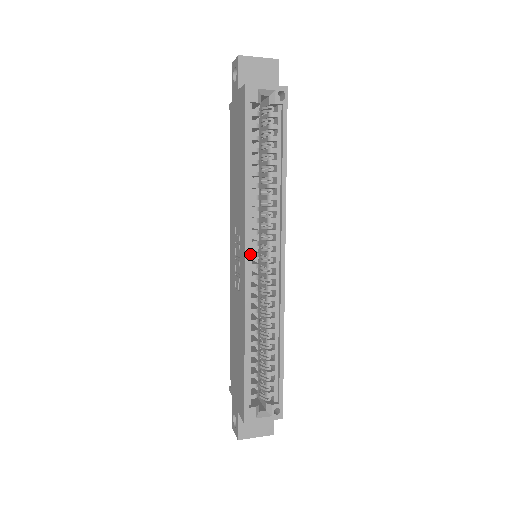
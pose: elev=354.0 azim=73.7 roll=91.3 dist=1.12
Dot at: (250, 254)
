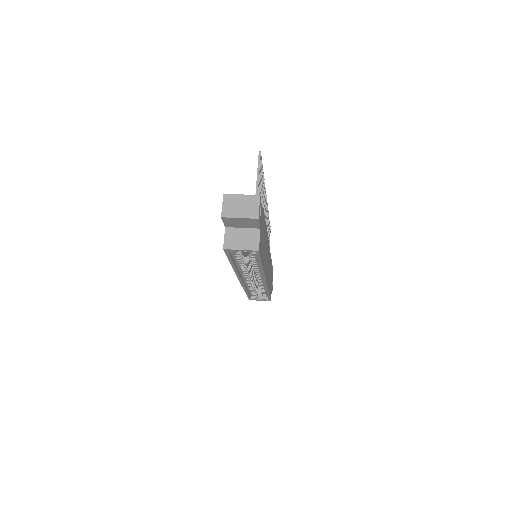
Dot at: (243, 277)
